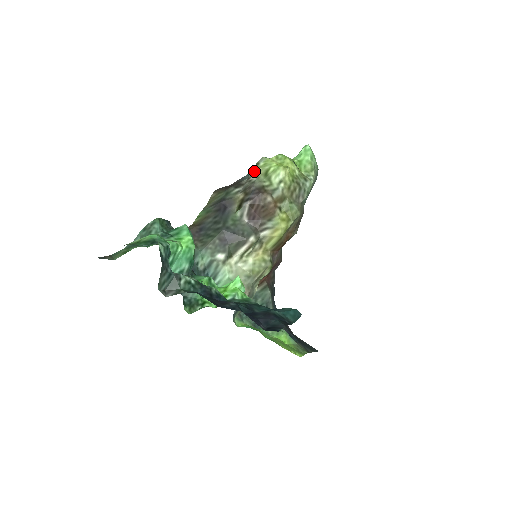
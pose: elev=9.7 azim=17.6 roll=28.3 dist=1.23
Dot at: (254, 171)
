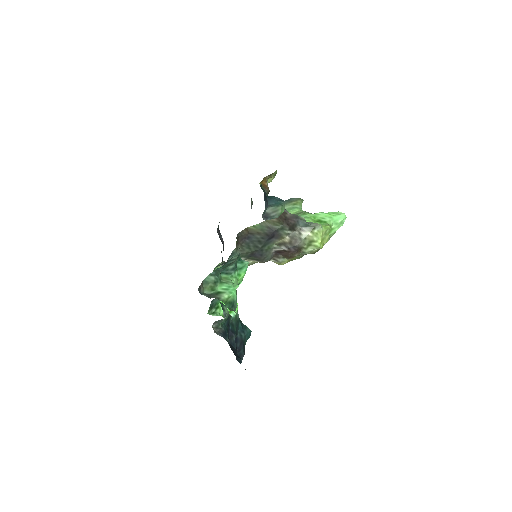
Dot at: (308, 231)
